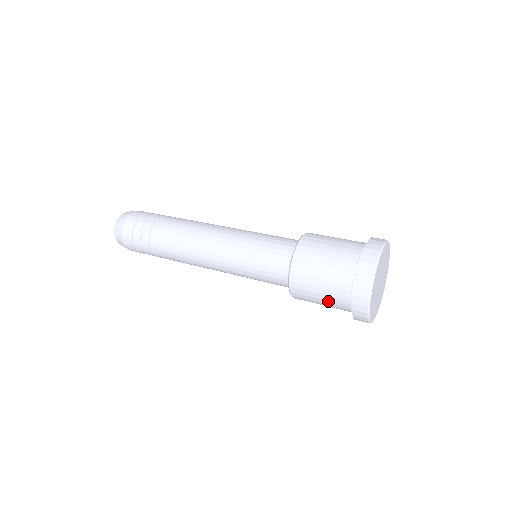
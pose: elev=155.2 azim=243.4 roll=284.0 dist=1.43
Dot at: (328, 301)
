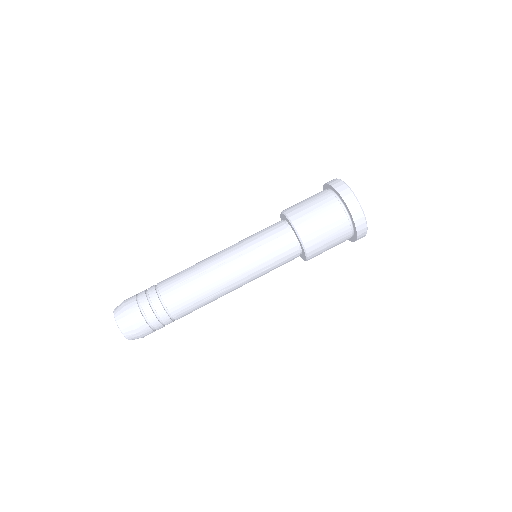
Dot at: occluded
